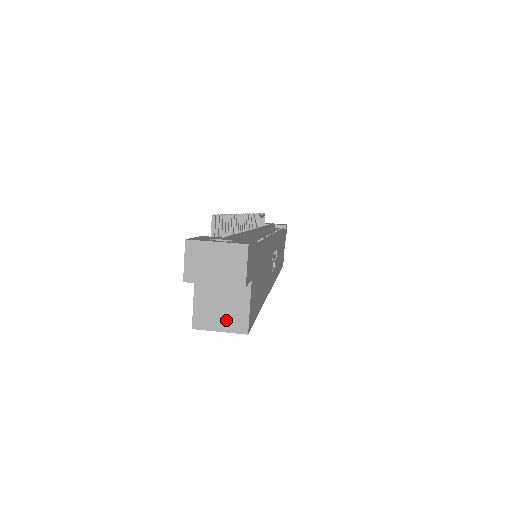
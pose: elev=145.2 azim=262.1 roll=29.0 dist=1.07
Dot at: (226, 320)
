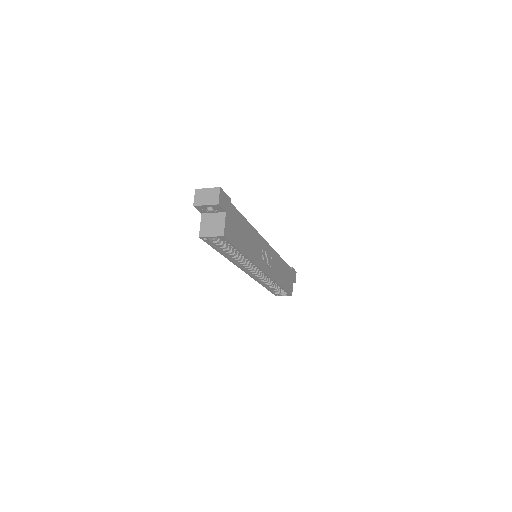
Dot at: (214, 231)
